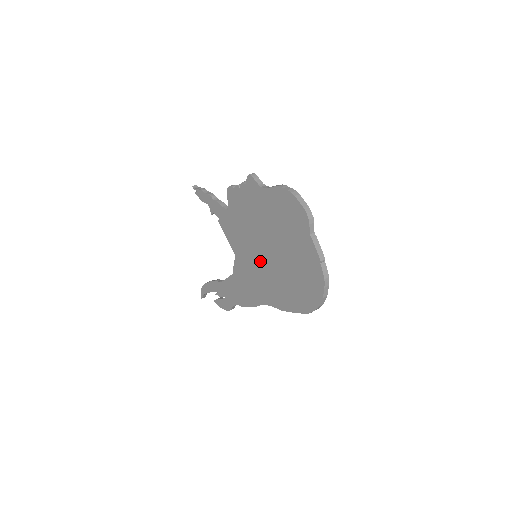
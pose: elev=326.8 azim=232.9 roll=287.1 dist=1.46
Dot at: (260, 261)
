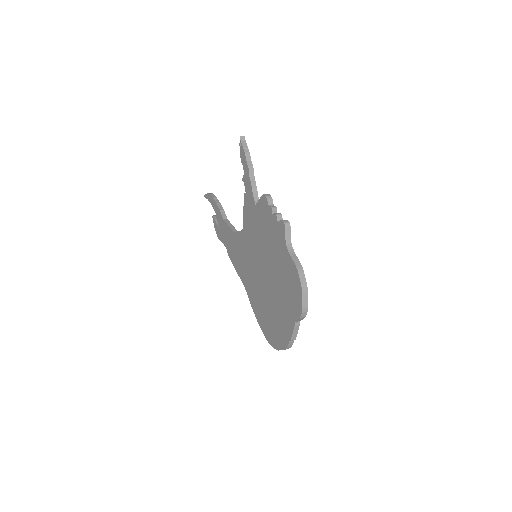
Dot at: (256, 266)
